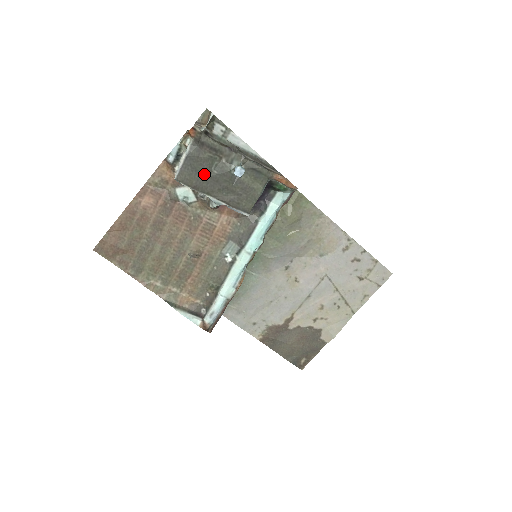
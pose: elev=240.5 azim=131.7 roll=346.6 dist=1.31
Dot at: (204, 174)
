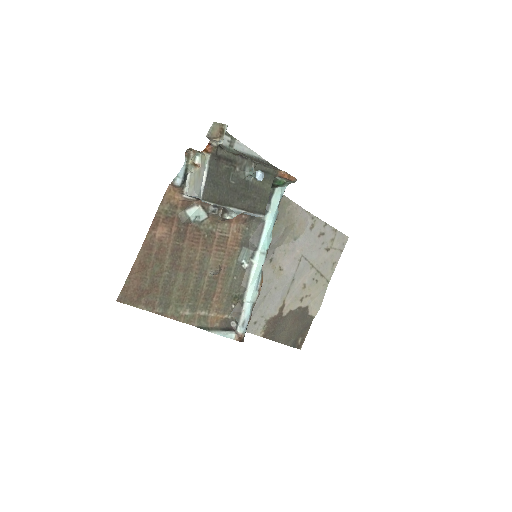
Dot at: (224, 187)
